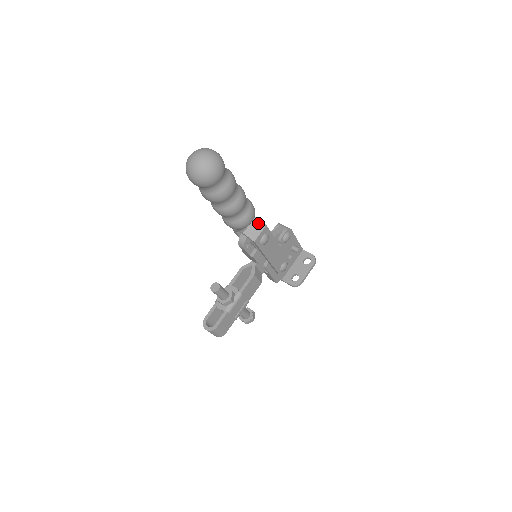
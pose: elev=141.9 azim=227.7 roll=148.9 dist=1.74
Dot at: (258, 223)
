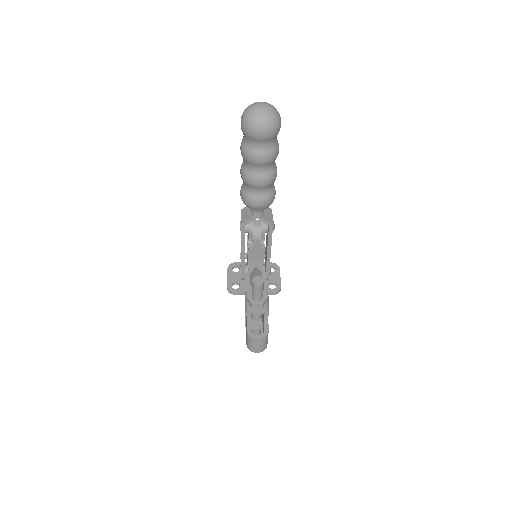
Dot at: (266, 208)
